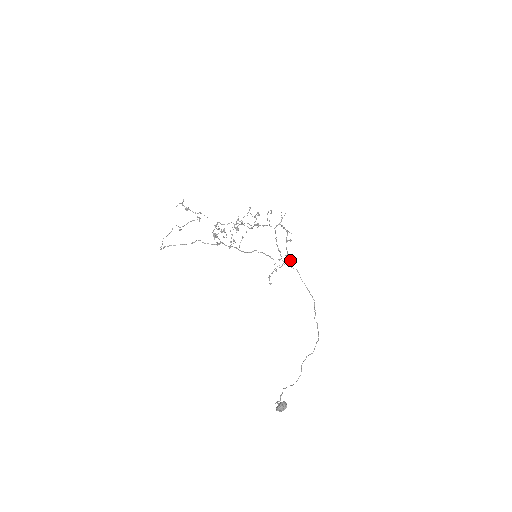
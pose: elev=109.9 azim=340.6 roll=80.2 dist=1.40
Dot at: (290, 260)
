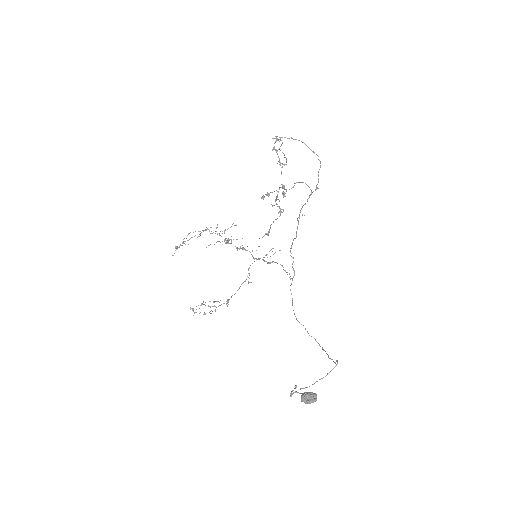
Dot at: occluded
